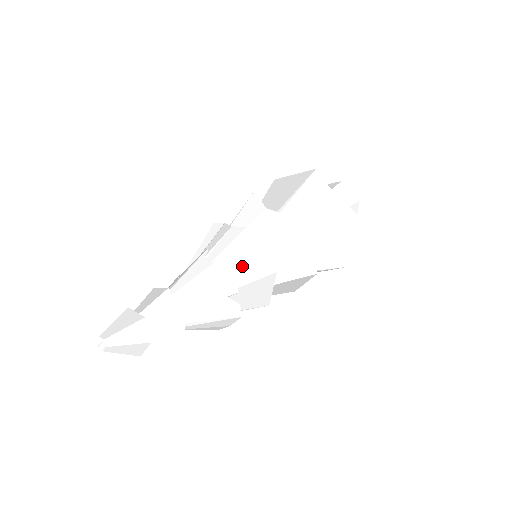
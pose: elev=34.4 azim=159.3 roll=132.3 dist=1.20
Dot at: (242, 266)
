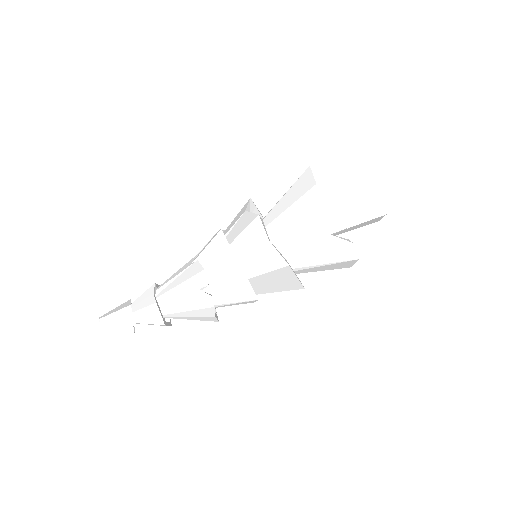
Dot at: (214, 263)
